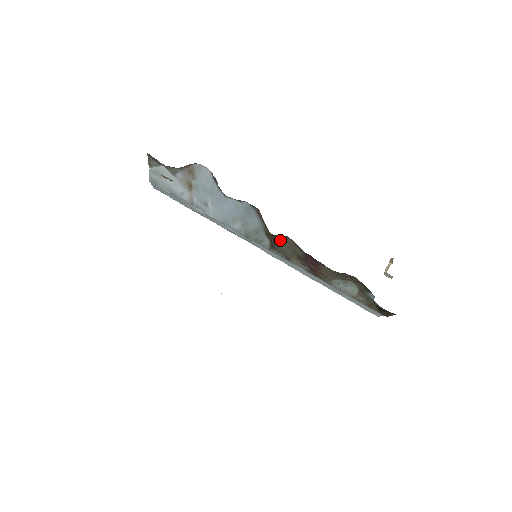
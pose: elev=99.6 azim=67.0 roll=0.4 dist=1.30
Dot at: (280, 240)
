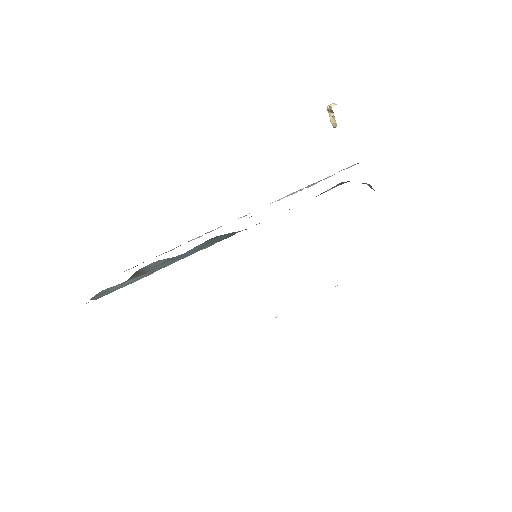
Dot at: occluded
